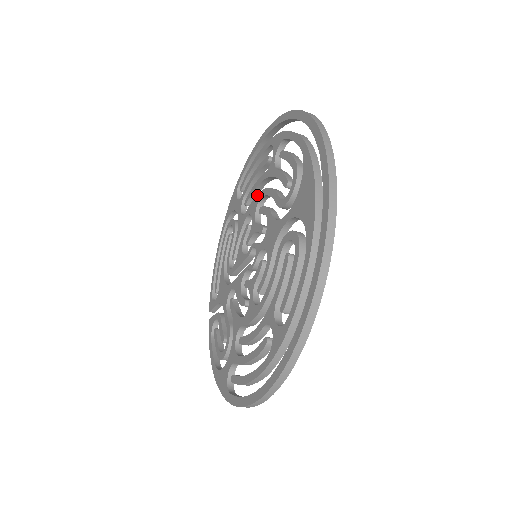
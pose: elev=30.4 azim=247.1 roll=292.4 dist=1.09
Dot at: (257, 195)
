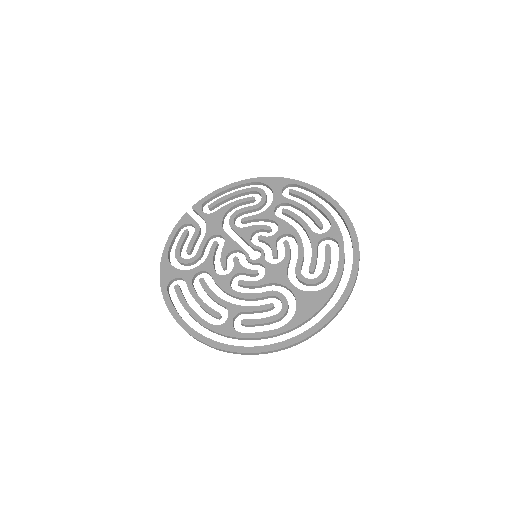
Dot at: (294, 228)
